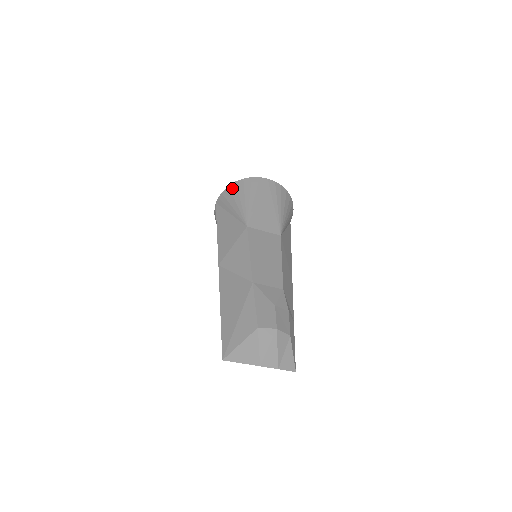
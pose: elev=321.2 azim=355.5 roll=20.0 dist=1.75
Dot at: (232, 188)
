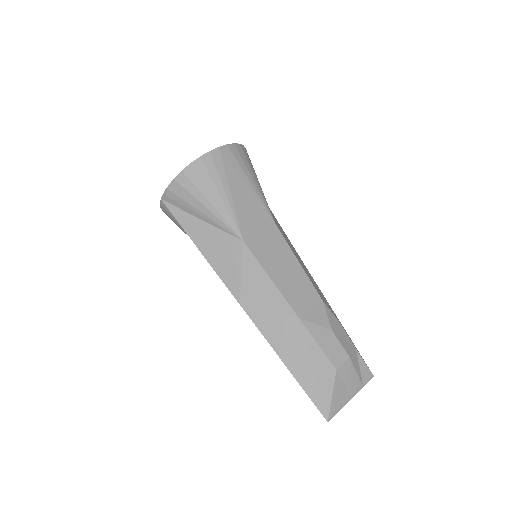
Dot at: (183, 182)
